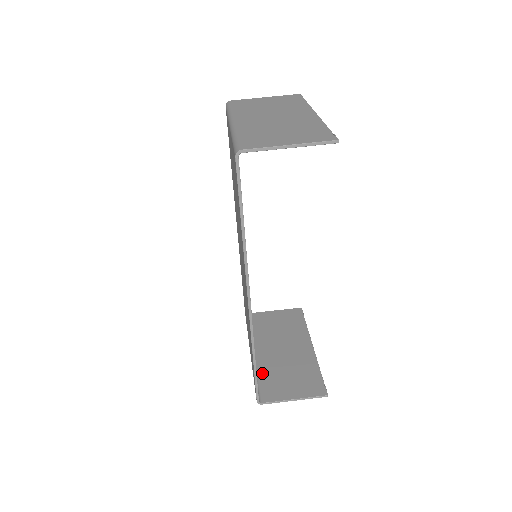
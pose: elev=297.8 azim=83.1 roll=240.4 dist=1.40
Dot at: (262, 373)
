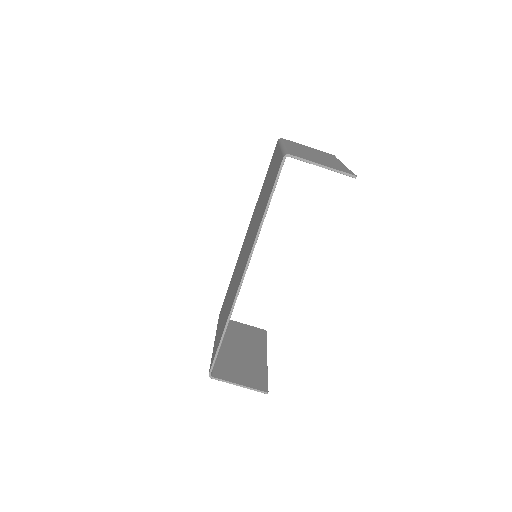
Dot at: (219, 358)
